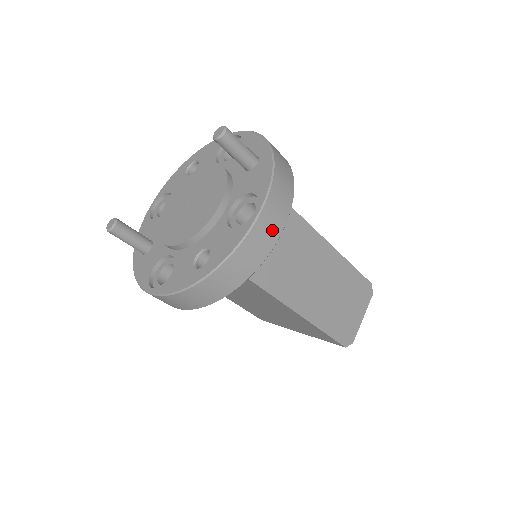
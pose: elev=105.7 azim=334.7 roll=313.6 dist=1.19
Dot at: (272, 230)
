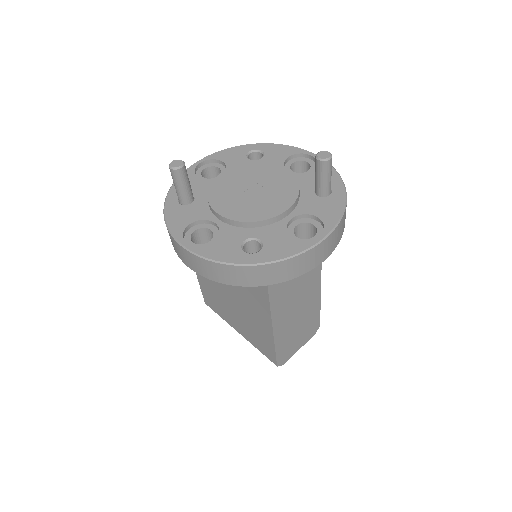
Dot at: (320, 257)
